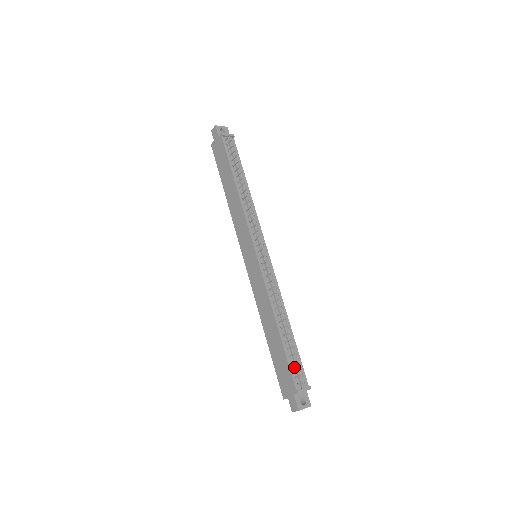
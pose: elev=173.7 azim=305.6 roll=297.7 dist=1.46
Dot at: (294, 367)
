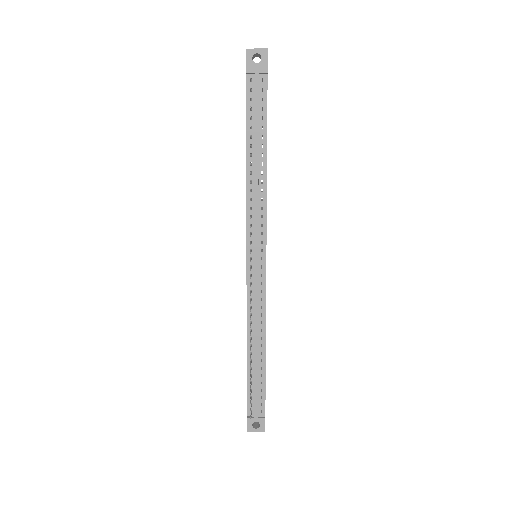
Dot at: (253, 395)
